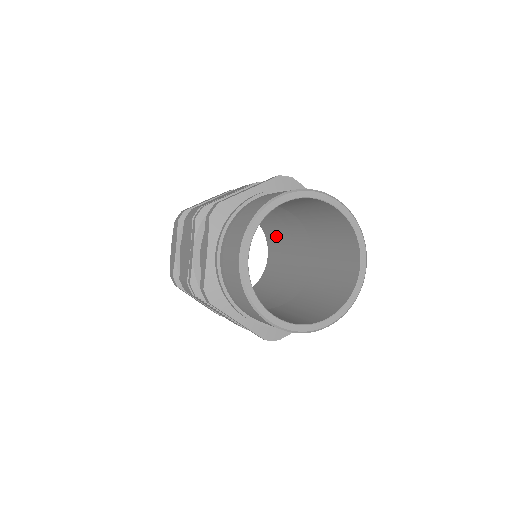
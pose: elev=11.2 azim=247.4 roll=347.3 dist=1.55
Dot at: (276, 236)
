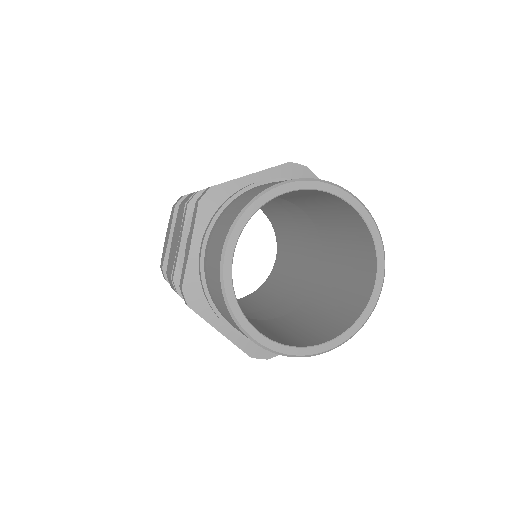
Dot at: (286, 236)
